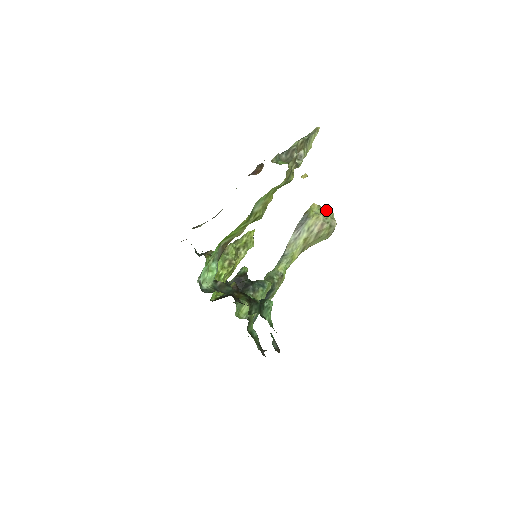
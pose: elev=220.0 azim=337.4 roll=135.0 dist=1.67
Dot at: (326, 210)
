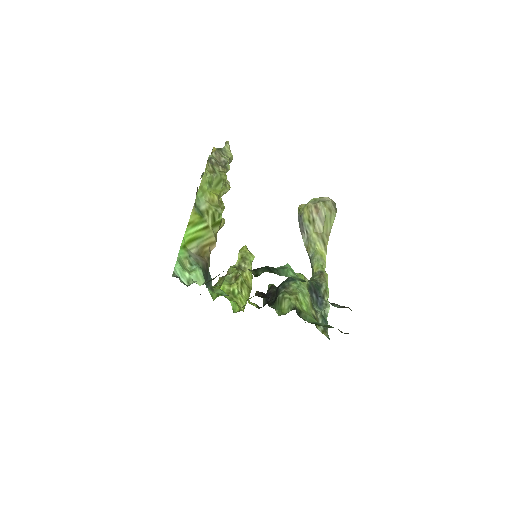
Dot at: occluded
